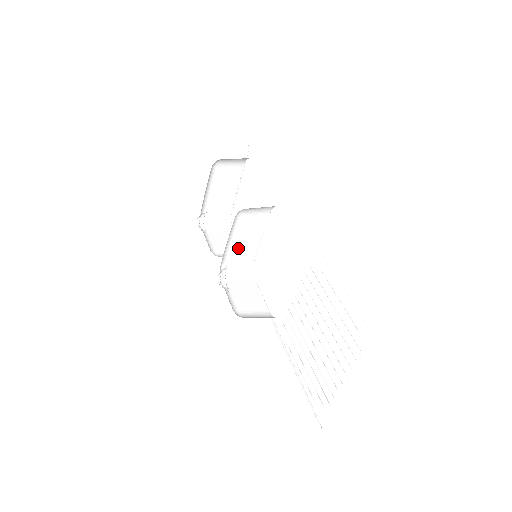
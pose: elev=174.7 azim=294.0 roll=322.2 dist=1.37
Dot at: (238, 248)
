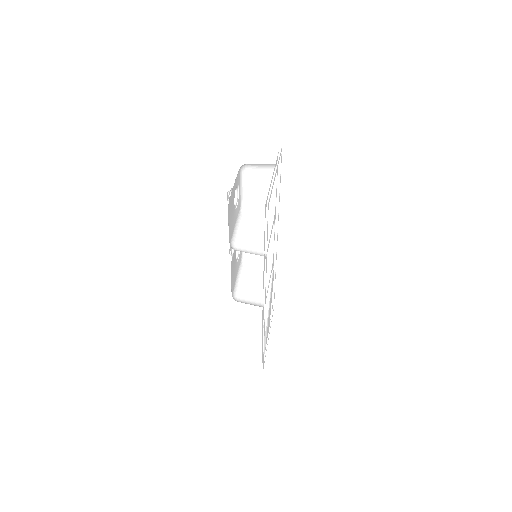
Dot at: occluded
